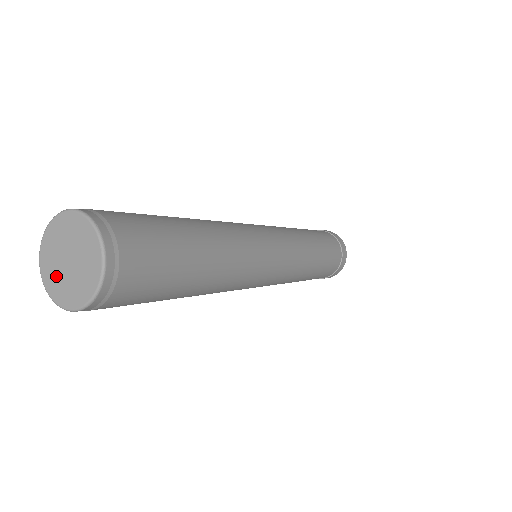
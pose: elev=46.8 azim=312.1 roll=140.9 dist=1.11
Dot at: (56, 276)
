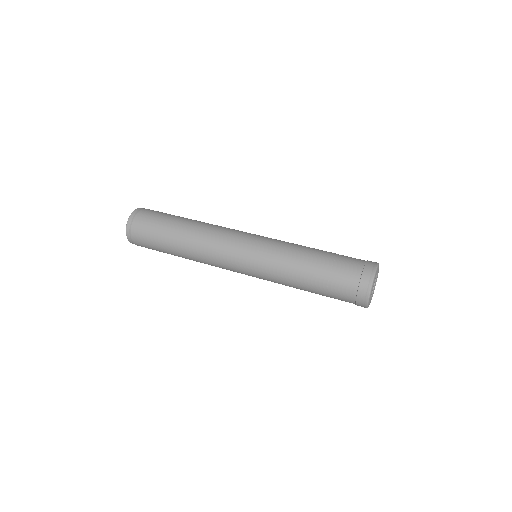
Dot at: occluded
